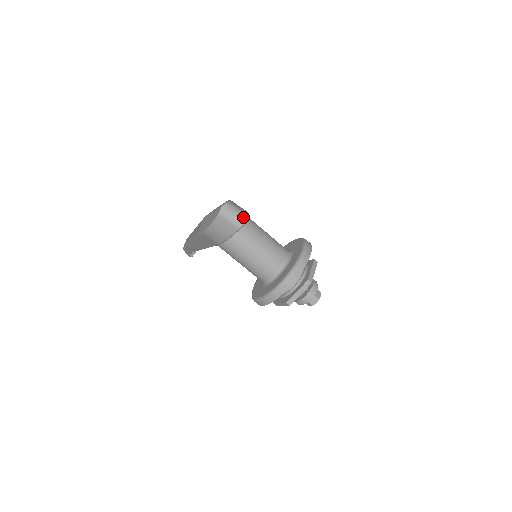
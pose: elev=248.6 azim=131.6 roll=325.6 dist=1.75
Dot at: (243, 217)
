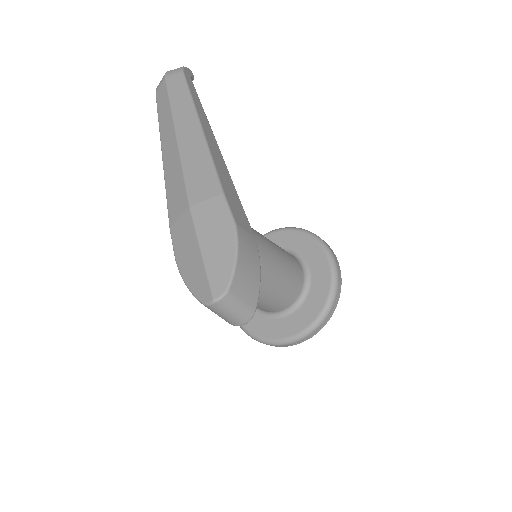
Dot at: (244, 319)
